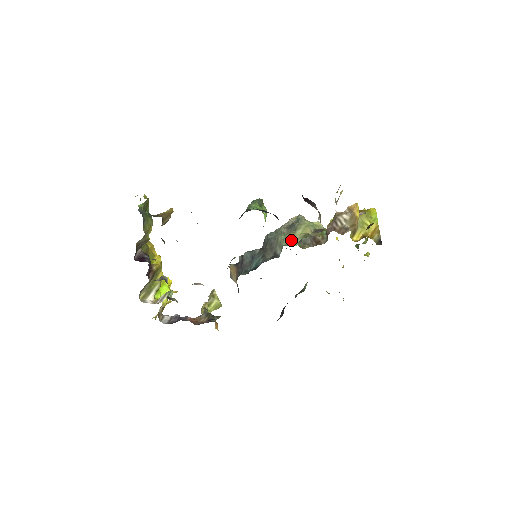
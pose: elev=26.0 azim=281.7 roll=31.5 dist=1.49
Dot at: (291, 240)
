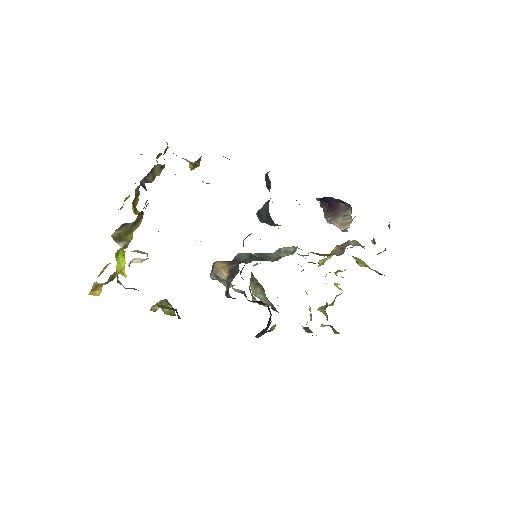
Dot at: occluded
